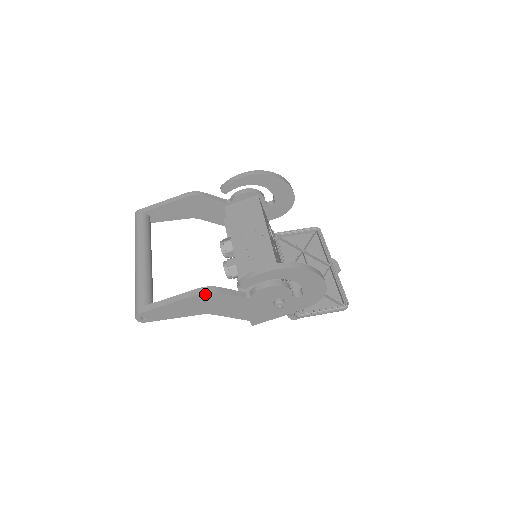
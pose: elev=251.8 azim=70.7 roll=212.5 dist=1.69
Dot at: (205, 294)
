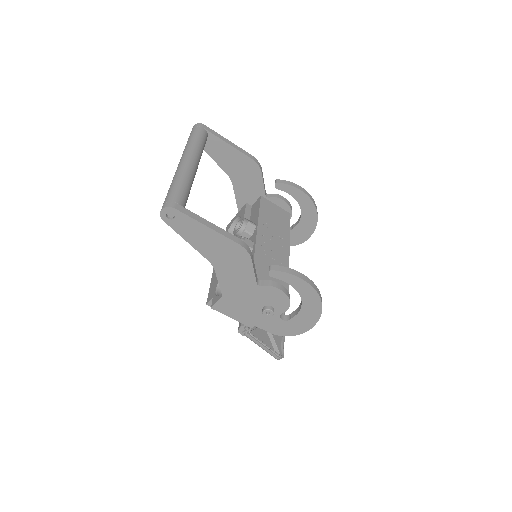
Dot at: (242, 249)
